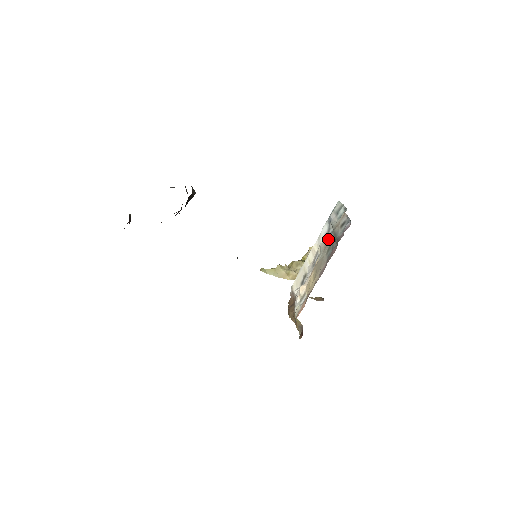
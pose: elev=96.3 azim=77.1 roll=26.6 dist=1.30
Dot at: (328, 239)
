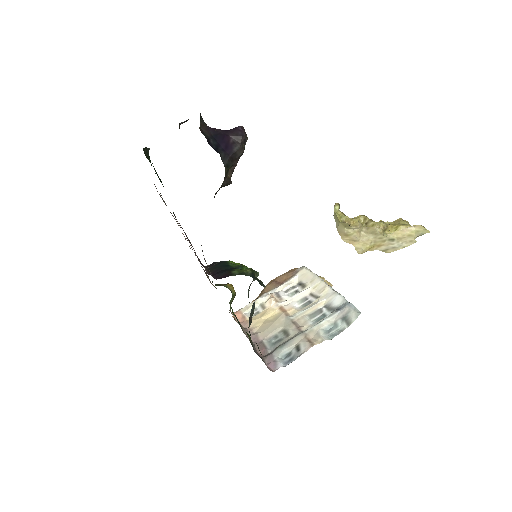
Dot at: (318, 314)
